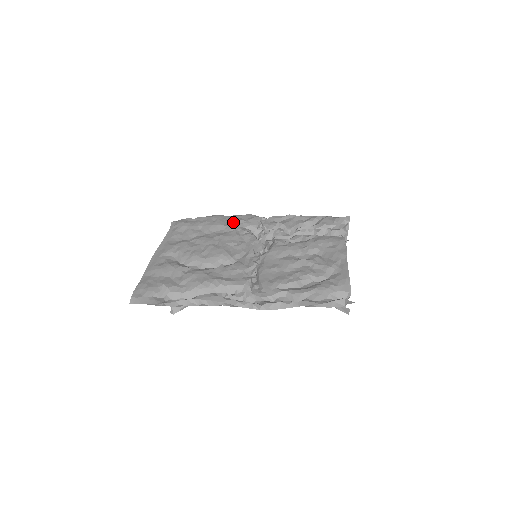
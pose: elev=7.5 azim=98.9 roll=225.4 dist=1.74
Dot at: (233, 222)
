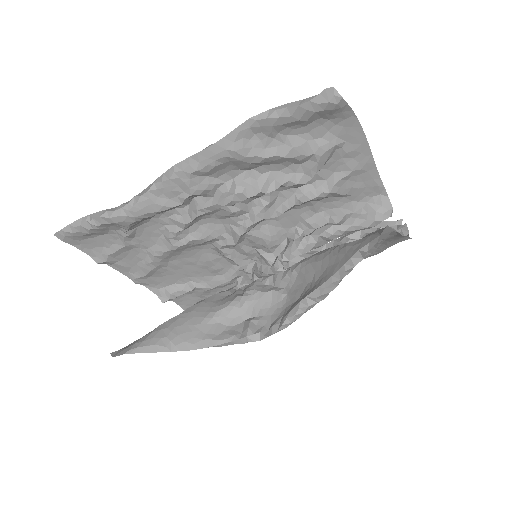
Dot at: occluded
